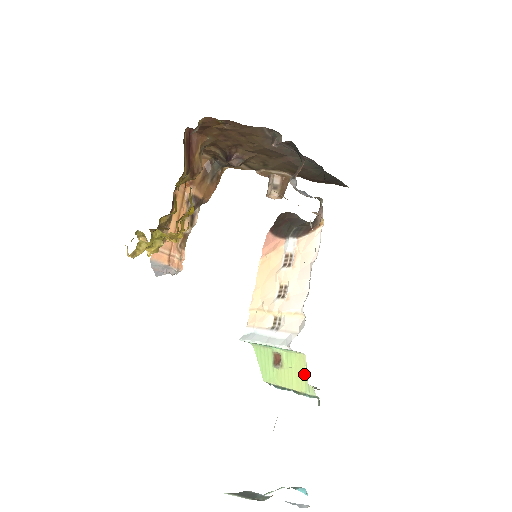
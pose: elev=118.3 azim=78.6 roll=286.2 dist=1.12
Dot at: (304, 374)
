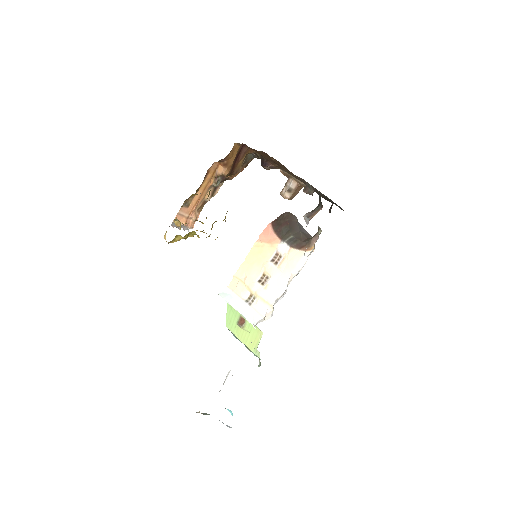
Dot at: (257, 342)
